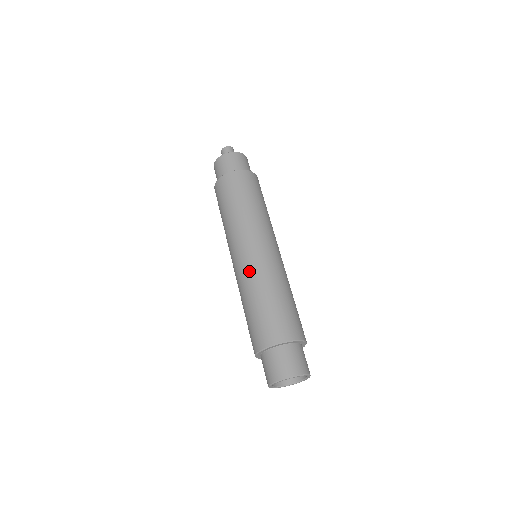
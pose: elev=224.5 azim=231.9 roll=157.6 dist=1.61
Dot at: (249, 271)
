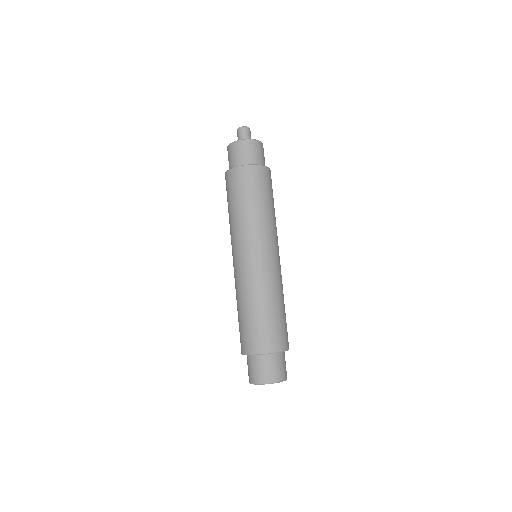
Dot at: (260, 277)
